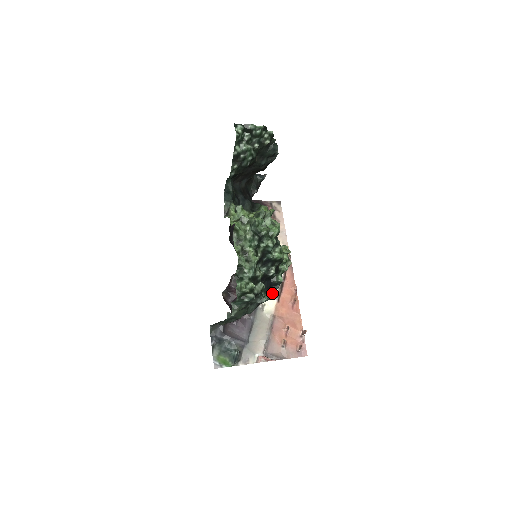
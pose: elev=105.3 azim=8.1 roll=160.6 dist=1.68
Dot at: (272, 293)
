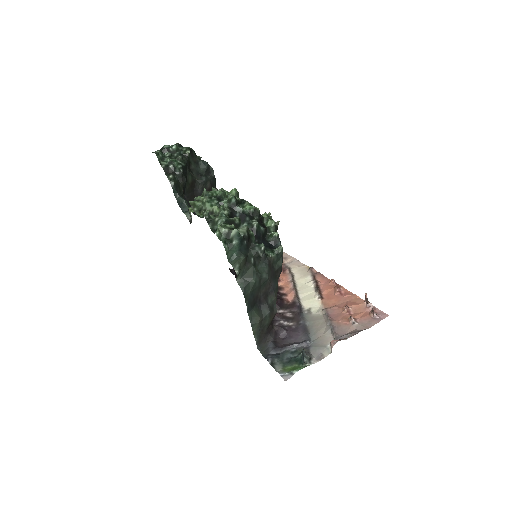
Dot at: (275, 249)
